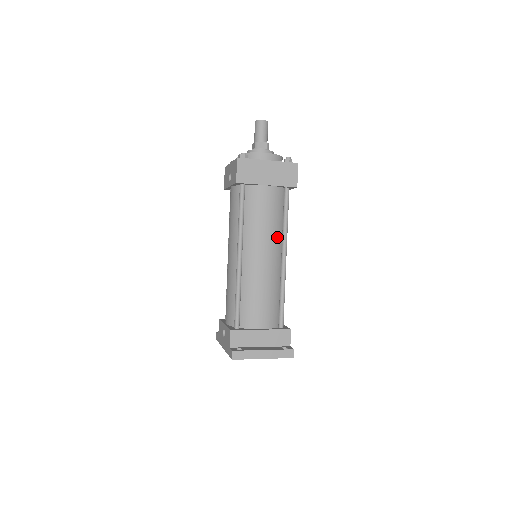
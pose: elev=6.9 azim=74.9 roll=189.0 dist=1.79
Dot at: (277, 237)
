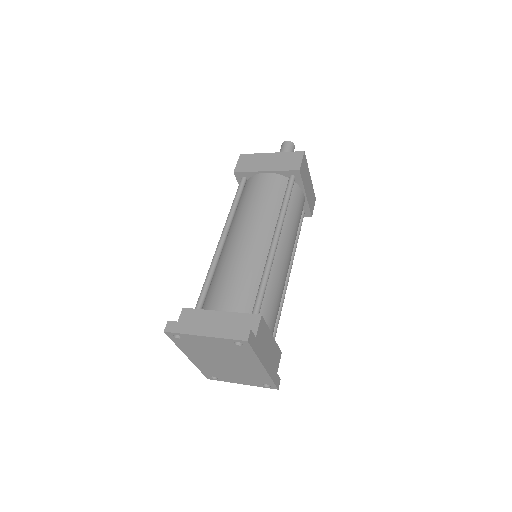
Dot at: (270, 218)
